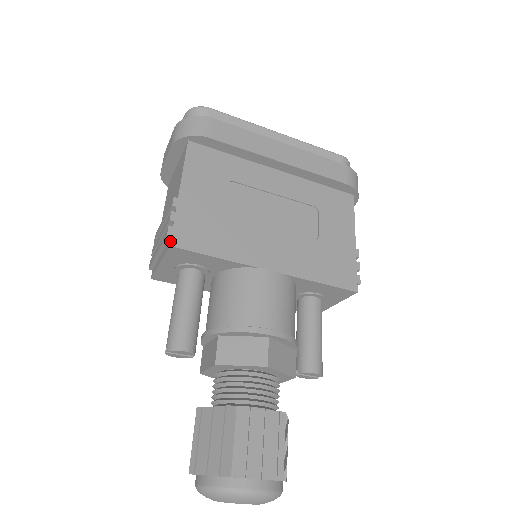
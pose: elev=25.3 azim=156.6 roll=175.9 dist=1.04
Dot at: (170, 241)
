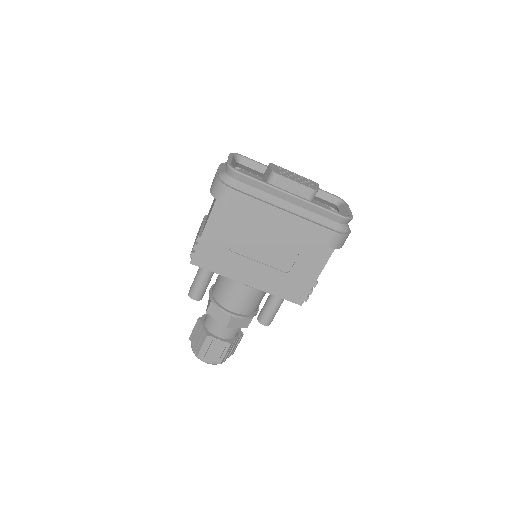
Dot at: (190, 261)
